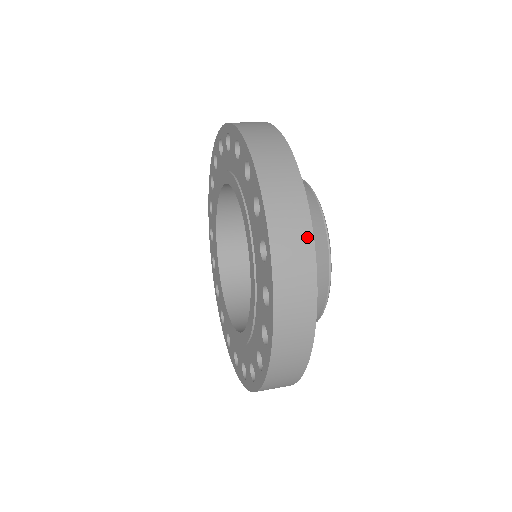
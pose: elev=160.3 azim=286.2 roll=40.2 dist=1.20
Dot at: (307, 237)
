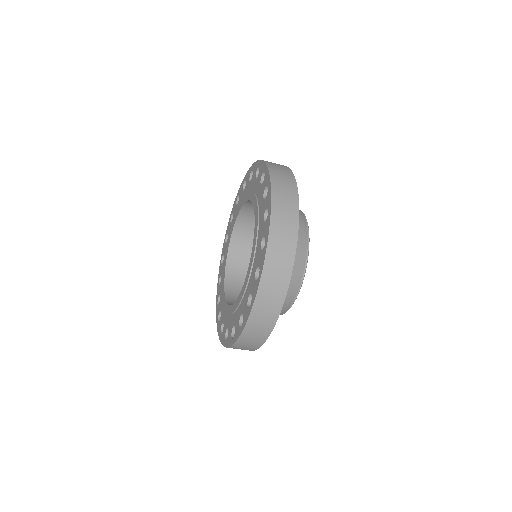
Dot at: (293, 241)
